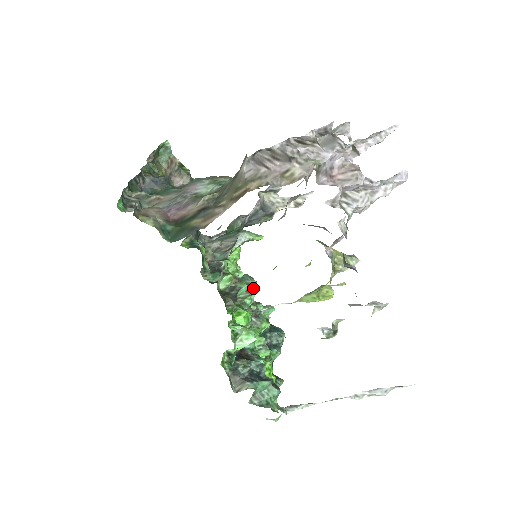
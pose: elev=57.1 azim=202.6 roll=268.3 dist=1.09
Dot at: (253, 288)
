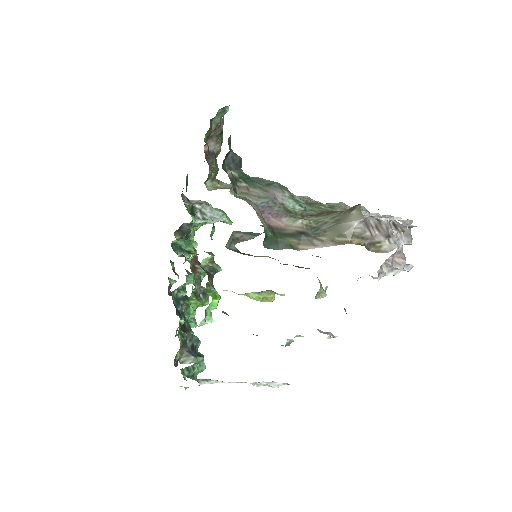
Dot at: (189, 257)
